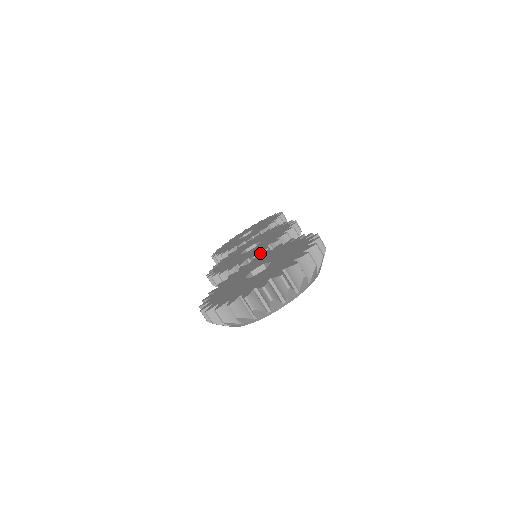
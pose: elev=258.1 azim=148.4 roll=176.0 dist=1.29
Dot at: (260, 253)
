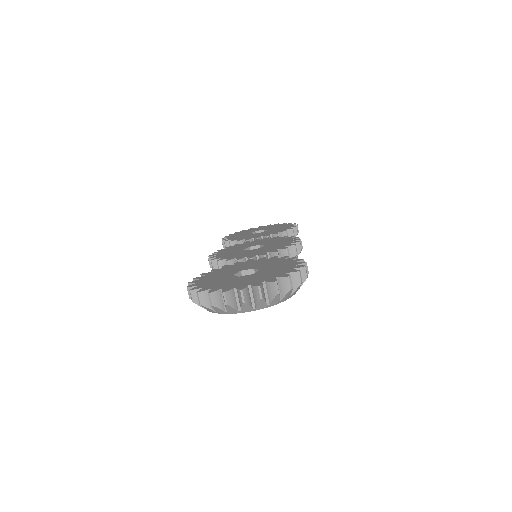
Dot at: (258, 256)
